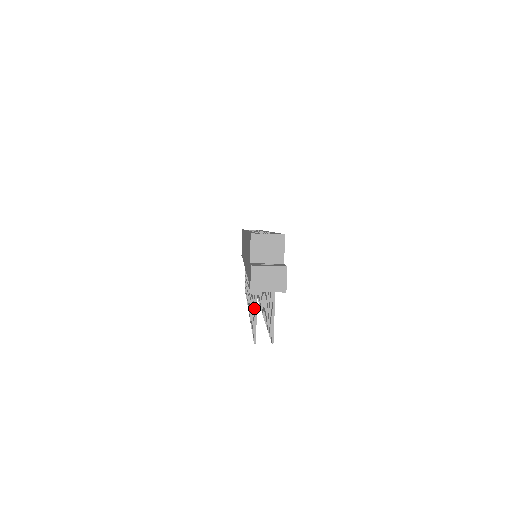
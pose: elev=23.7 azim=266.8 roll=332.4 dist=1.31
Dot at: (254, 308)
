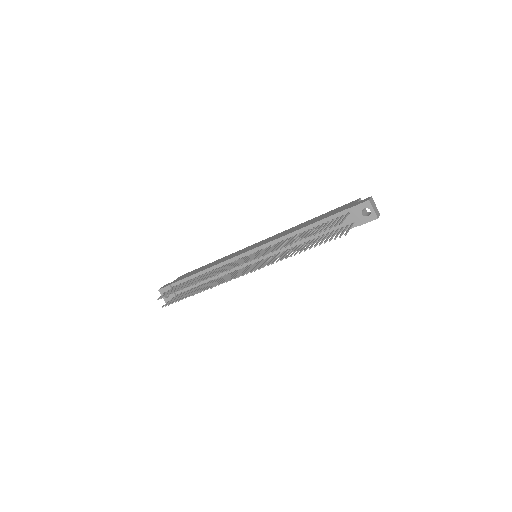
Dot at: (340, 219)
